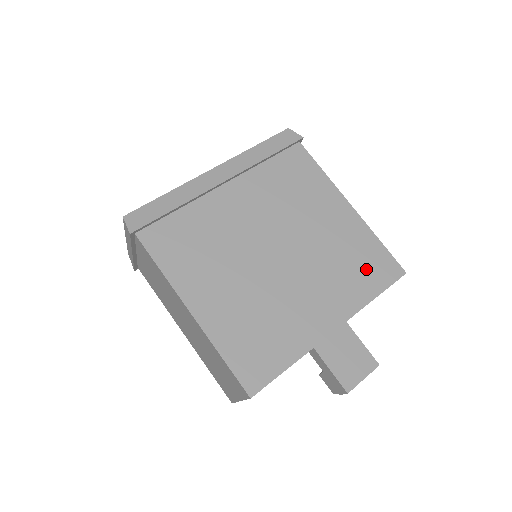
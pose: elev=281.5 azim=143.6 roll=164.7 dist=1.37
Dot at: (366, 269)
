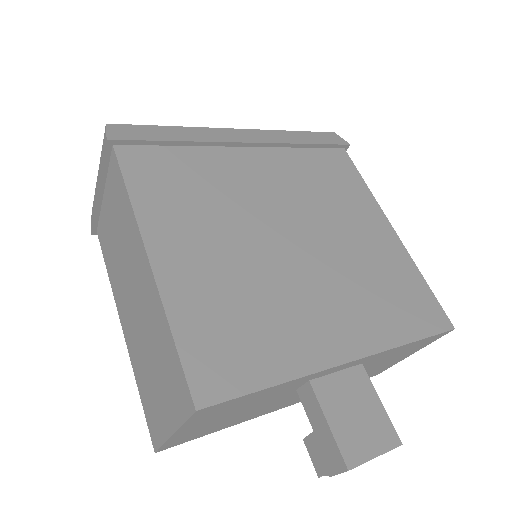
Dot at: (403, 303)
